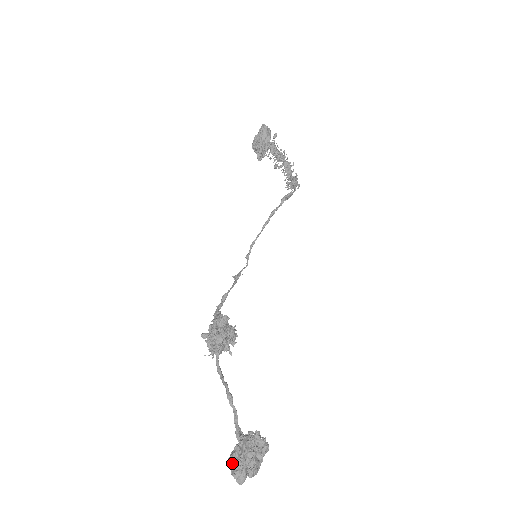
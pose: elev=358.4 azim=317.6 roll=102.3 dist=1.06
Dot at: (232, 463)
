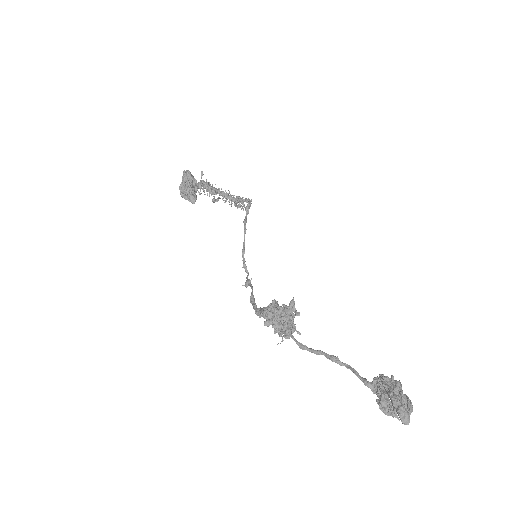
Dot at: (387, 407)
